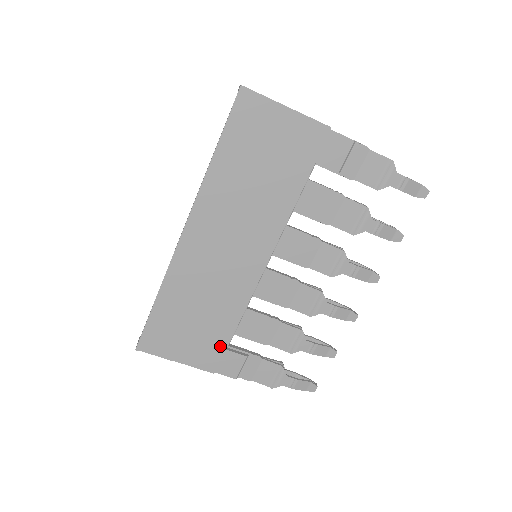
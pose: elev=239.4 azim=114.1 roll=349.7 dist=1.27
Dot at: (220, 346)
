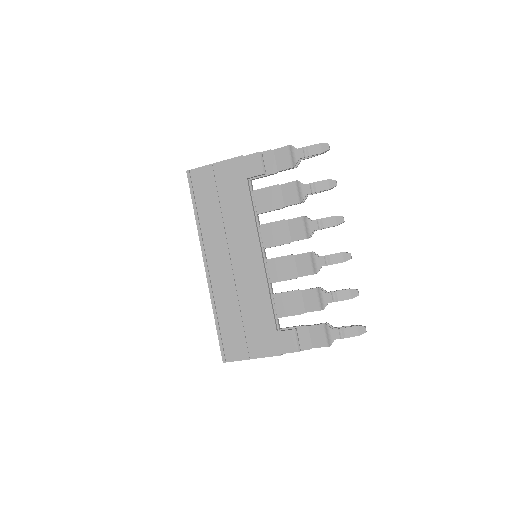
Dot at: (272, 331)
